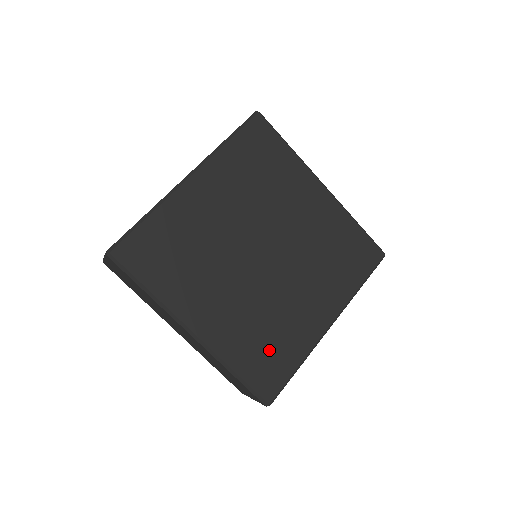
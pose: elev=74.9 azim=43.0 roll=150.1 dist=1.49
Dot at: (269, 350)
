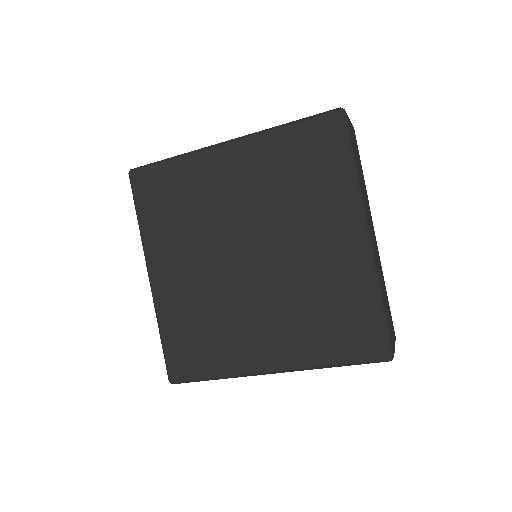
Dot at: (198, 342)
